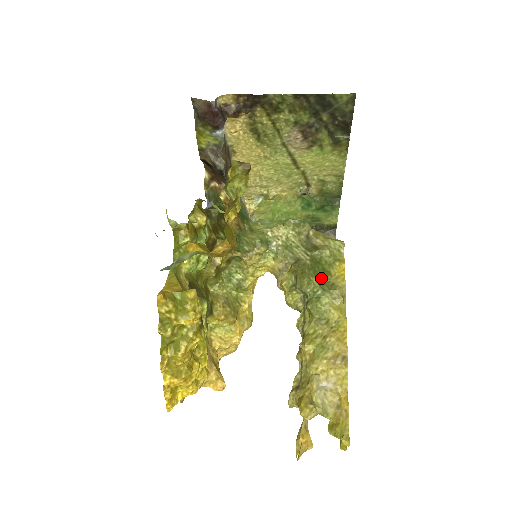
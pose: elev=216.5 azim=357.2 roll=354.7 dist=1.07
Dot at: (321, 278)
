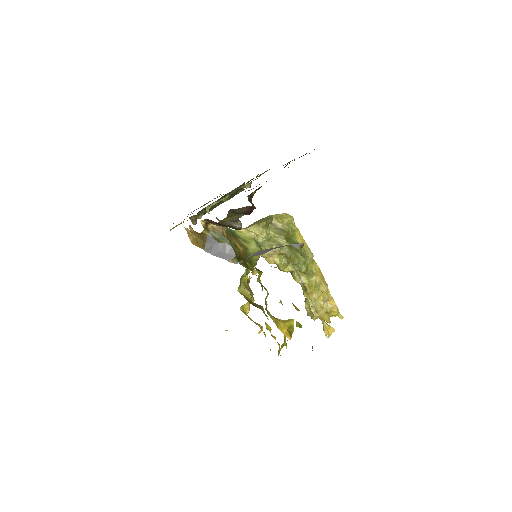
Dot at: (298, 250)
